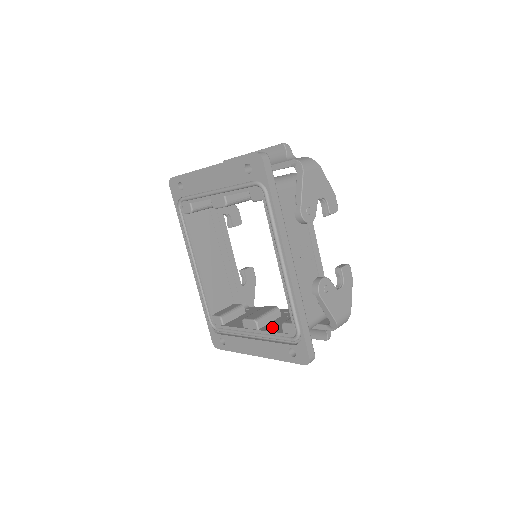
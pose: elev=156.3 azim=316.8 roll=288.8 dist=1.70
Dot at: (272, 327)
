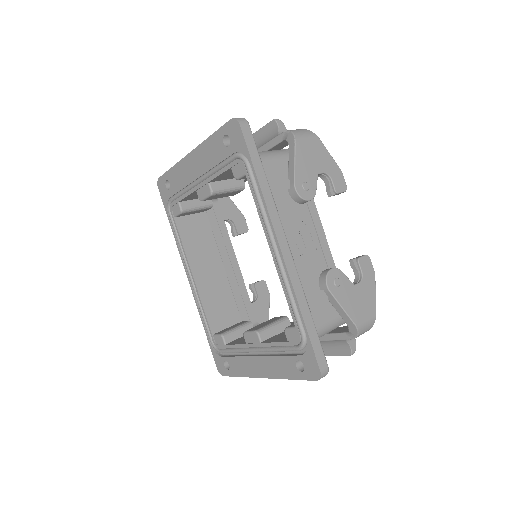
Dot at: (277, 338)
